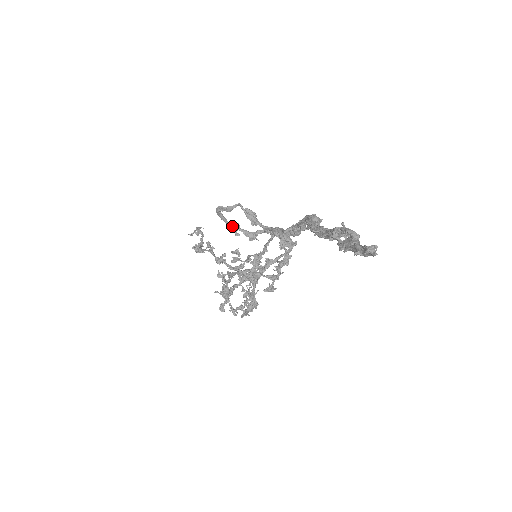
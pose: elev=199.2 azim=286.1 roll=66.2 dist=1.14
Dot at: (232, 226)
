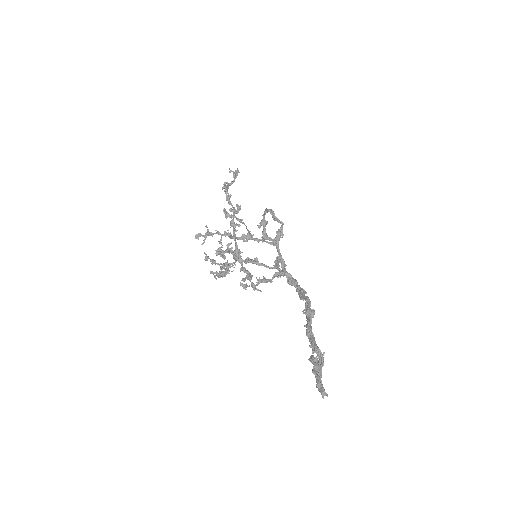
Dot at: (263, 221)
